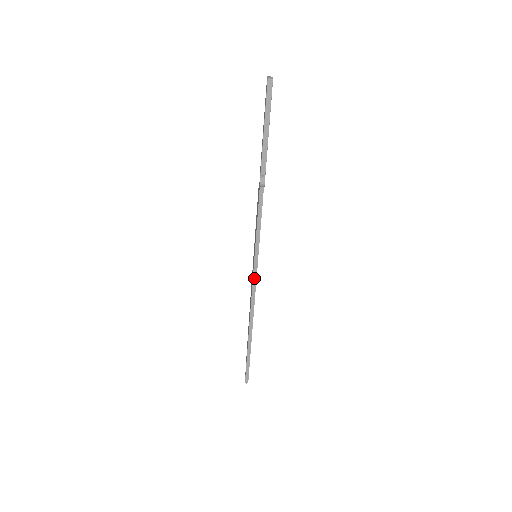
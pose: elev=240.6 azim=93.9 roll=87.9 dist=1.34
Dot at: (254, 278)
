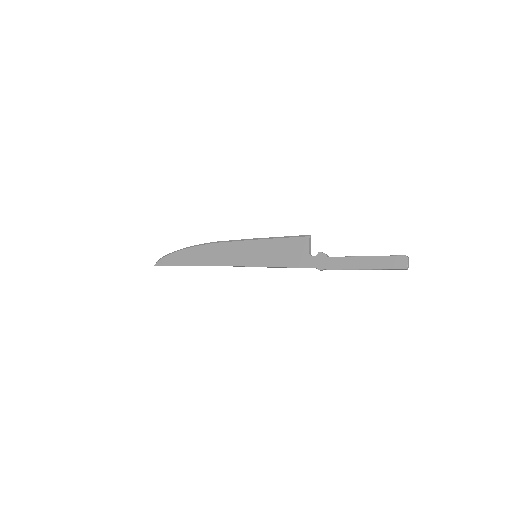
Dot at: (241, 266)
